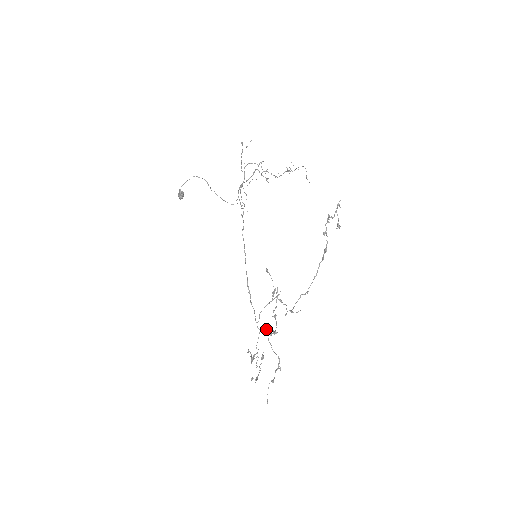
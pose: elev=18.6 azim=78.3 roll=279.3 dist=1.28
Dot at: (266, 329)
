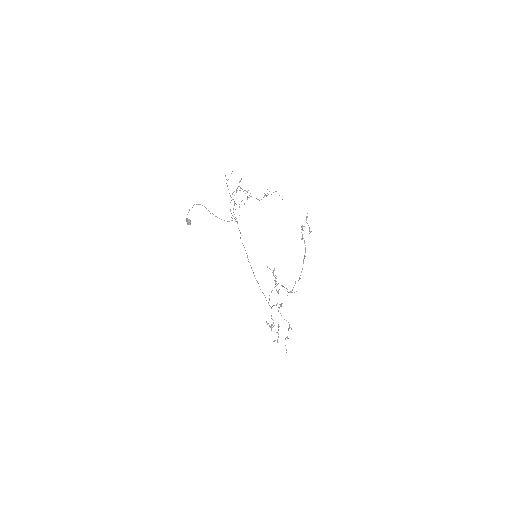
Dot at: occluded
